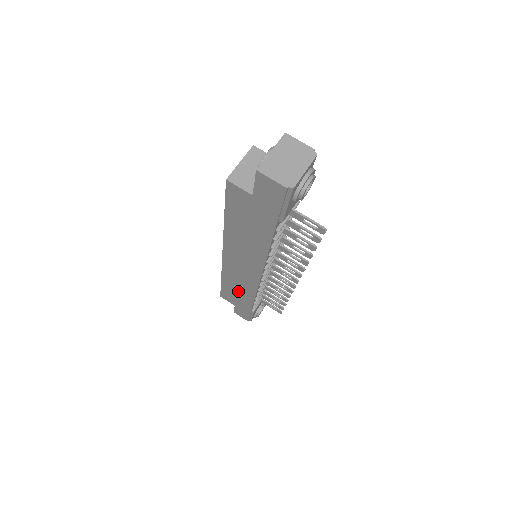
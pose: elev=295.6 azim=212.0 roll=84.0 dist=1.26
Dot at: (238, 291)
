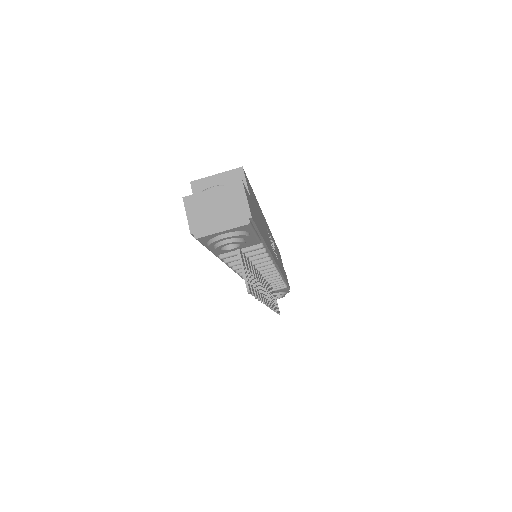
Dot at: occluded
